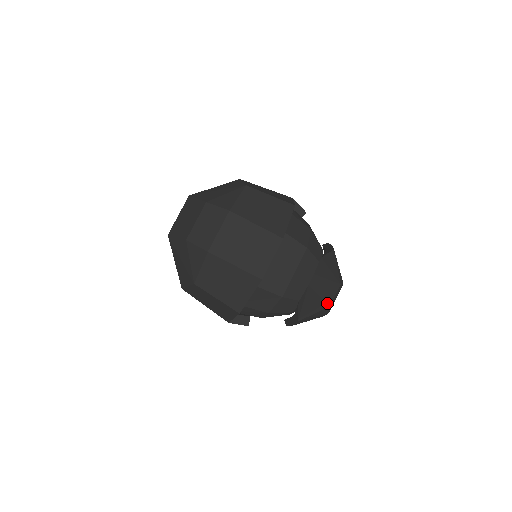
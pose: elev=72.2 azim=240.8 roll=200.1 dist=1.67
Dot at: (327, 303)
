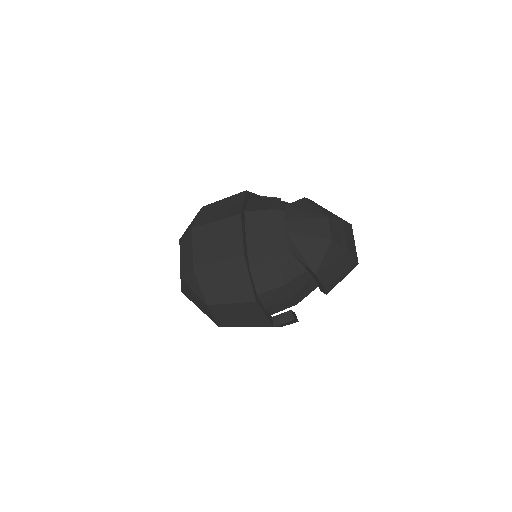
Dot at: (325, 239)
